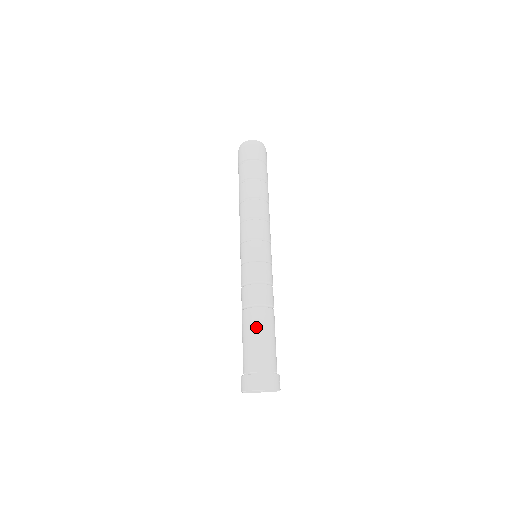
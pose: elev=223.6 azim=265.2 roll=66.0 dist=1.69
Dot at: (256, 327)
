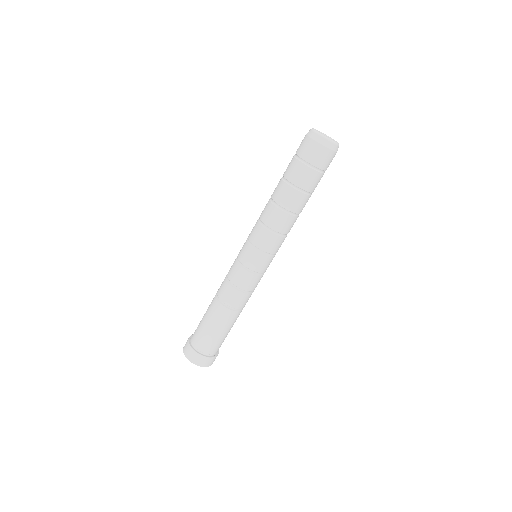
Dot at: (223, 324)
